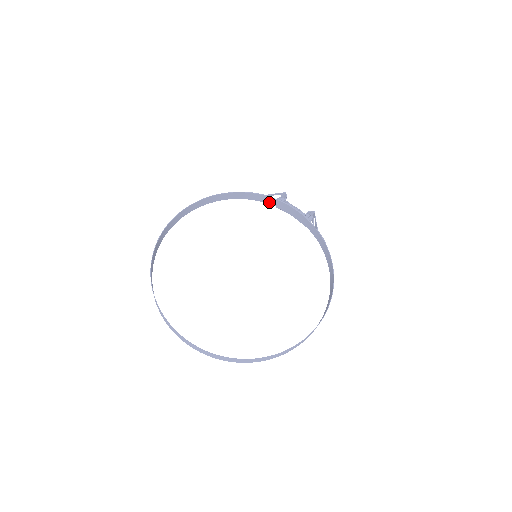
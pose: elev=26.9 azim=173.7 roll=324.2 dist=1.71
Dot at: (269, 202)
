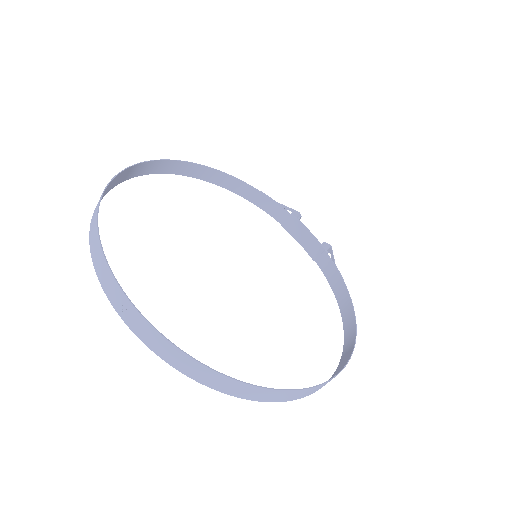
Dot at: (276, 215)
